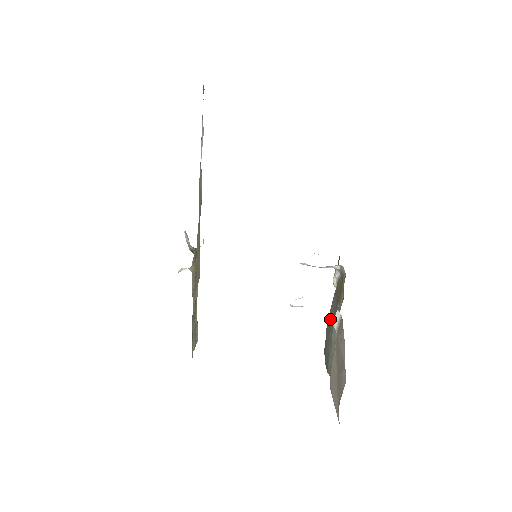
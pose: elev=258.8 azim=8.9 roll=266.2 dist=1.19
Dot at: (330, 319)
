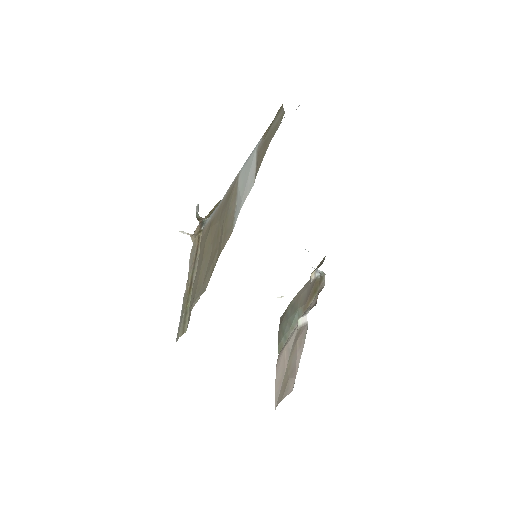
Dot at: (296, 302)
